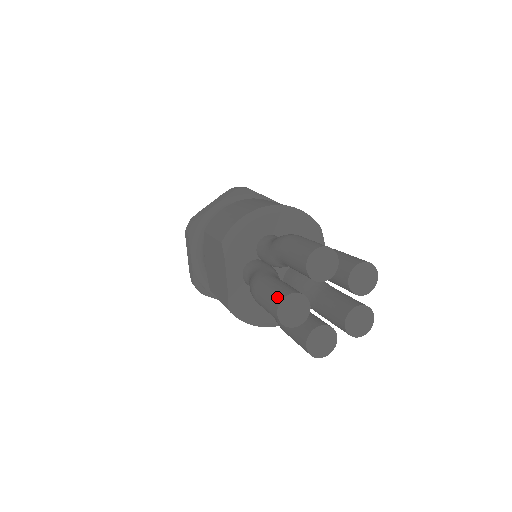
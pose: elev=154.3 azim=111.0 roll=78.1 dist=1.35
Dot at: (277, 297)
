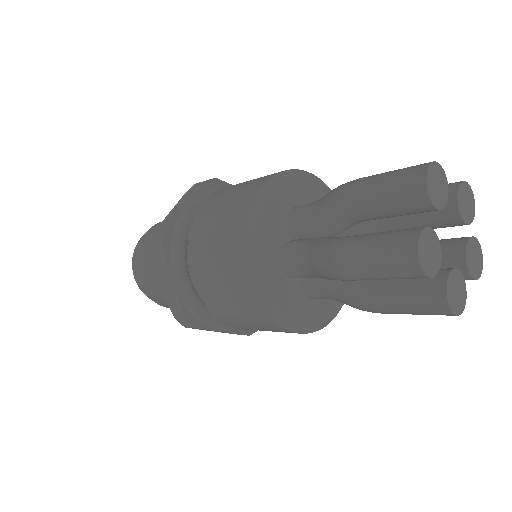
Dot at: (405, 241)
